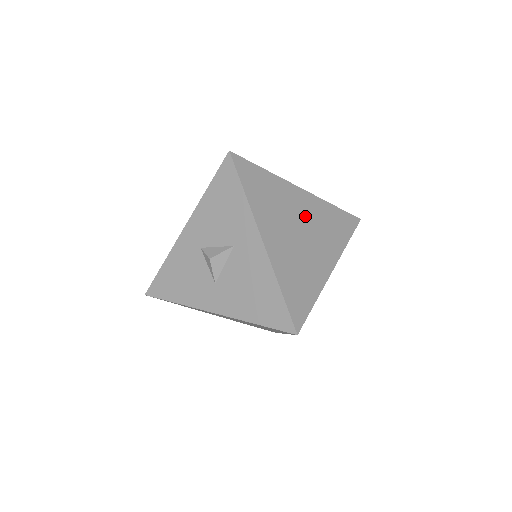
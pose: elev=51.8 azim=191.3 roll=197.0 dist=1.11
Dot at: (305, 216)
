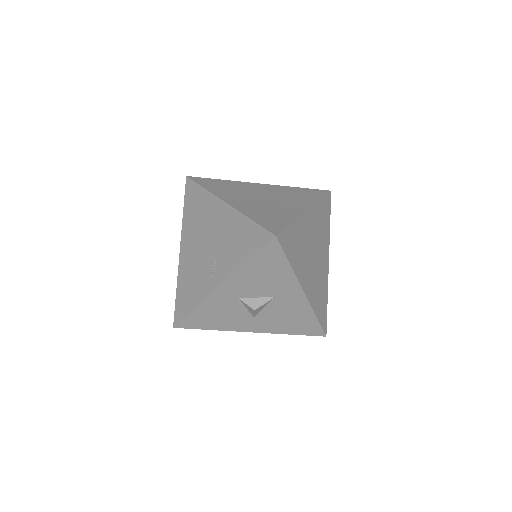
Dot at: (313, 235)
